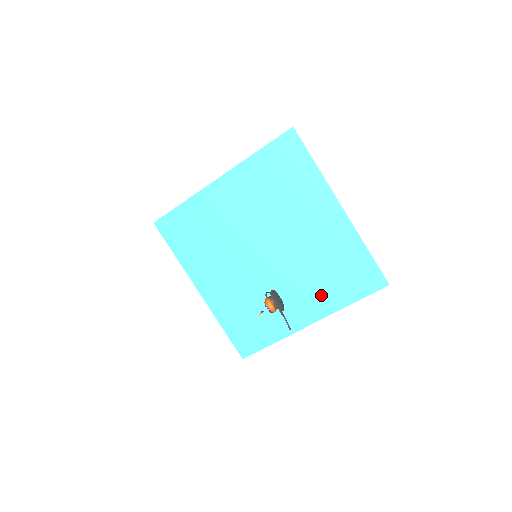
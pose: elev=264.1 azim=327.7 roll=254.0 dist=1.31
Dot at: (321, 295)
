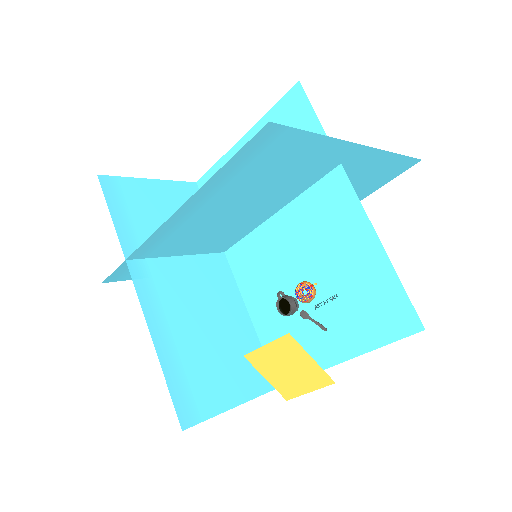
Dot at: occluded
